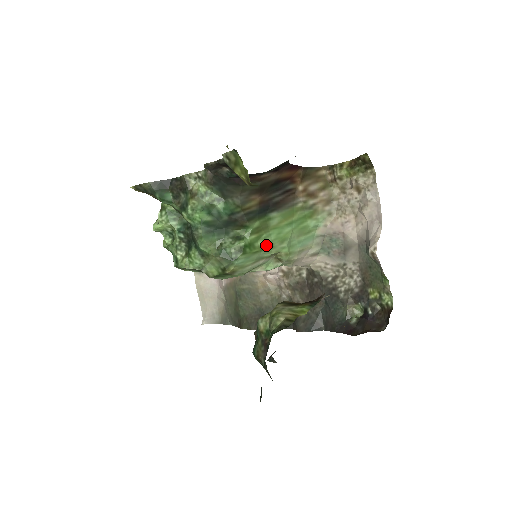
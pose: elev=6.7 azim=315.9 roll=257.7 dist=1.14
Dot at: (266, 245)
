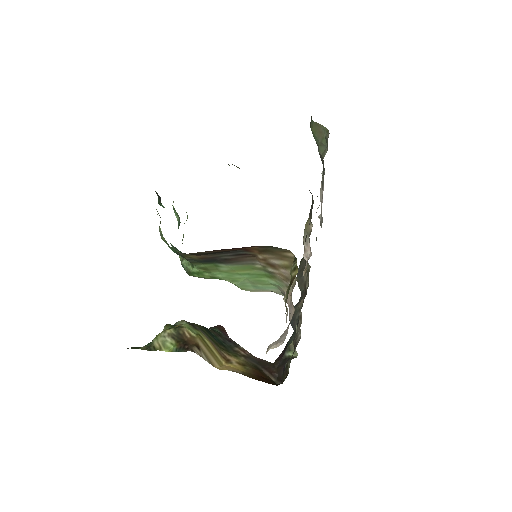
Dot at: (216, 277)
